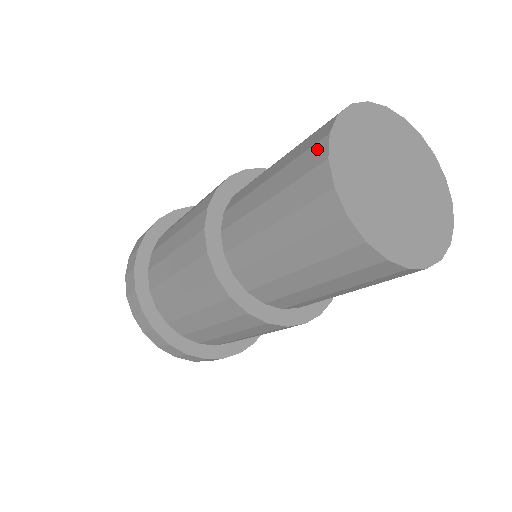
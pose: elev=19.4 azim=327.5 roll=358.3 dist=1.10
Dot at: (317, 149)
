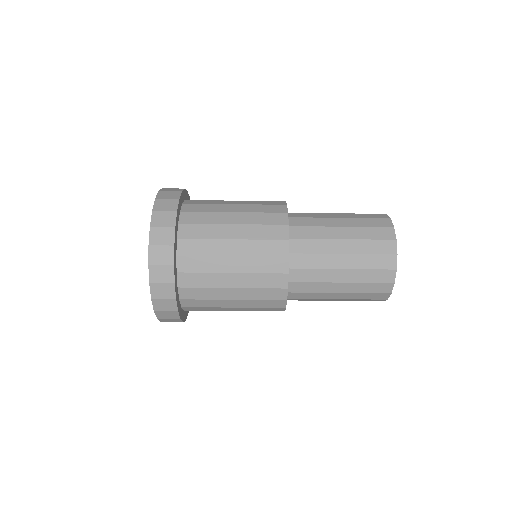
Dot at: occluded
